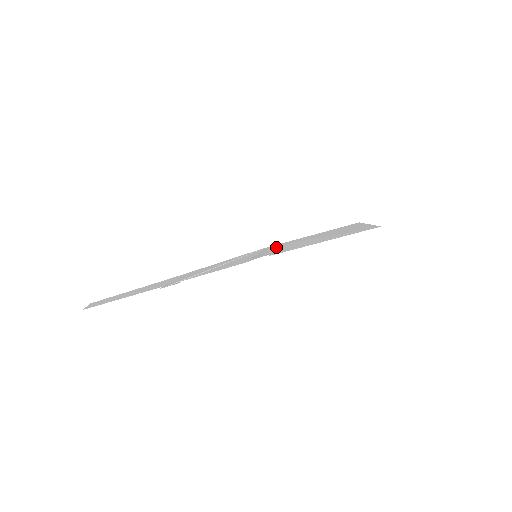
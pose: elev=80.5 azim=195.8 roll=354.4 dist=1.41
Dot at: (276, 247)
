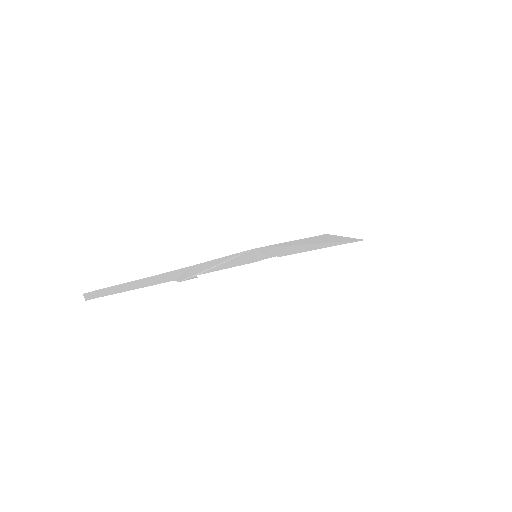
Dot at: (269, 249)
